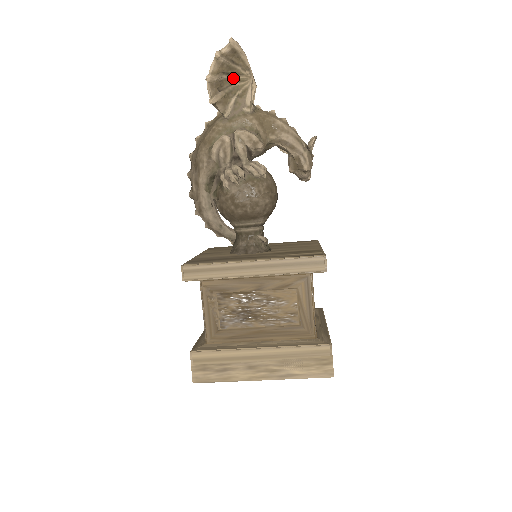
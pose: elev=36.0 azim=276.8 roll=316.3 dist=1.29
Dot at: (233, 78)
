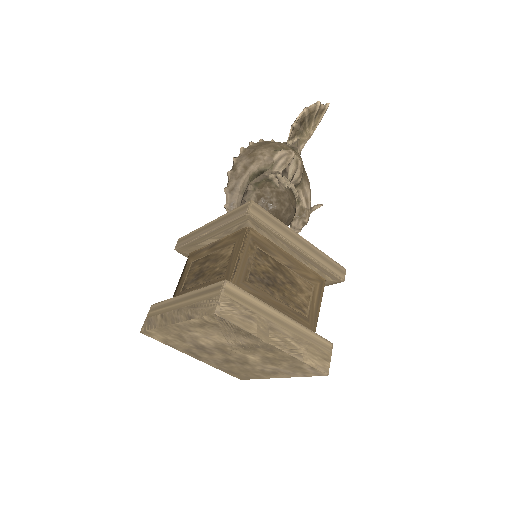
Dot at: (306, 126)
